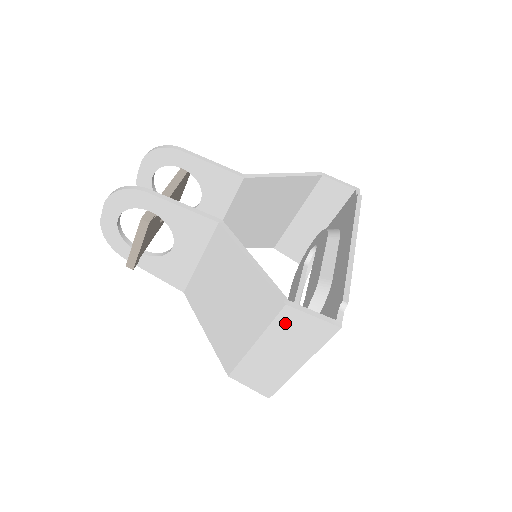
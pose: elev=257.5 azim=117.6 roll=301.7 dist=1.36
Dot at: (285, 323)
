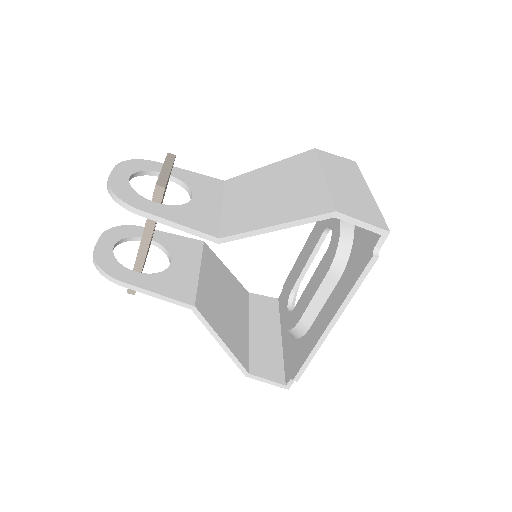
Dot at: occluded
